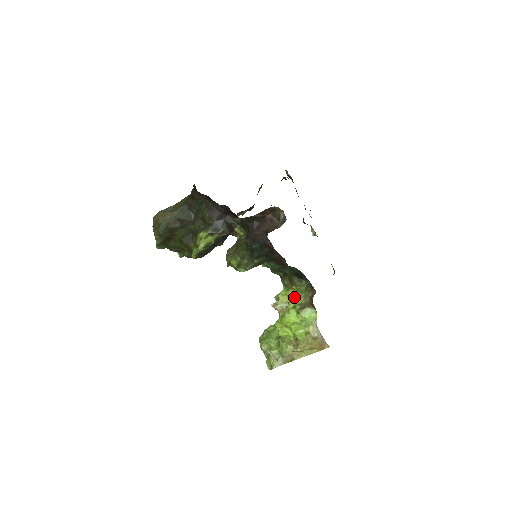
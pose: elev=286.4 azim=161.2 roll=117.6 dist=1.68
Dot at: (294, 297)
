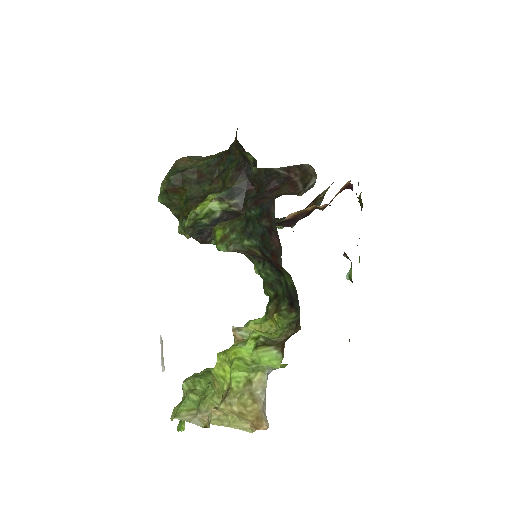
Dot at: (268, 331)
